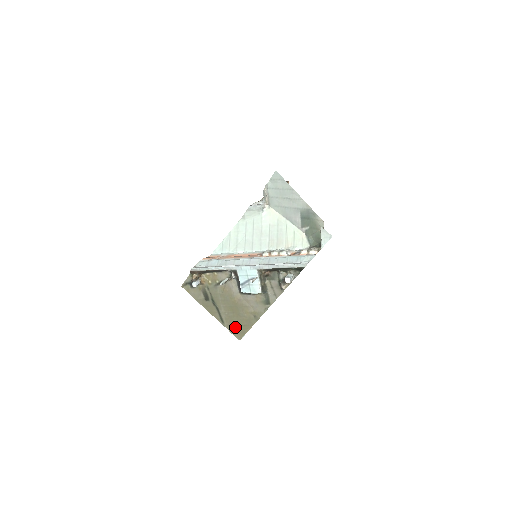
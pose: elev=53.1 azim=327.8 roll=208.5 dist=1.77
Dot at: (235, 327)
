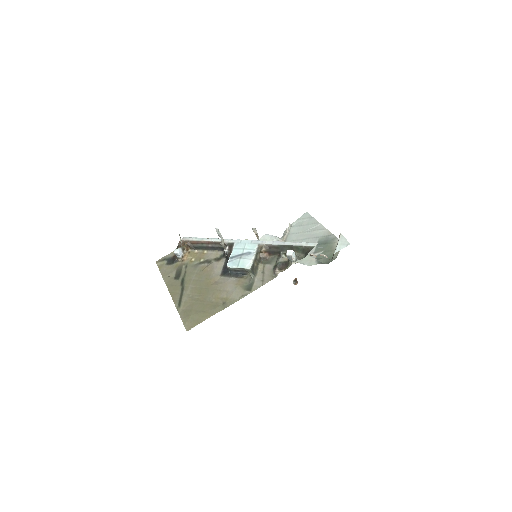
Dot at: (191, 312)
